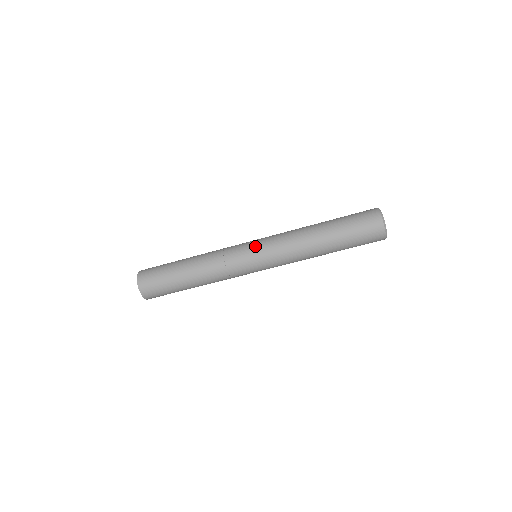
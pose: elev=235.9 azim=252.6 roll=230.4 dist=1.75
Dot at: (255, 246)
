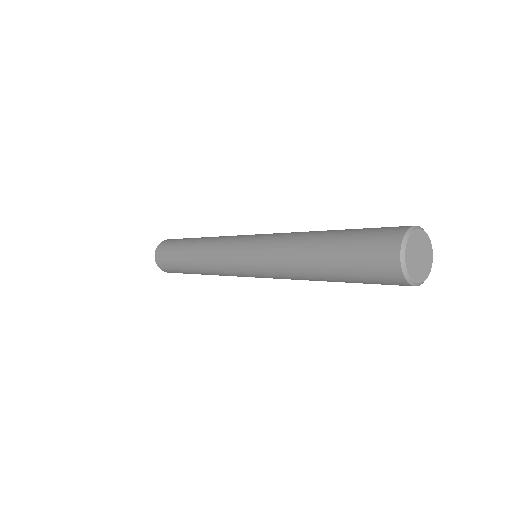
Dot at: occluded
